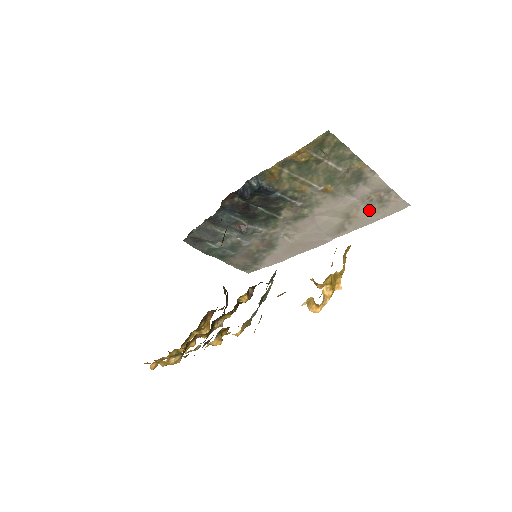
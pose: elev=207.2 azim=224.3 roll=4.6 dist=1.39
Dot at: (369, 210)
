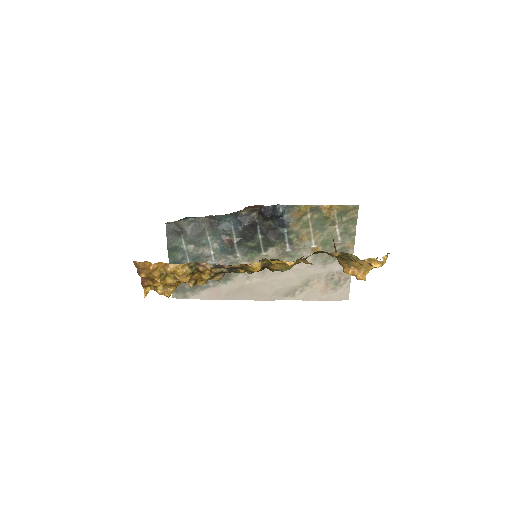
Dot at: (324, 287)
